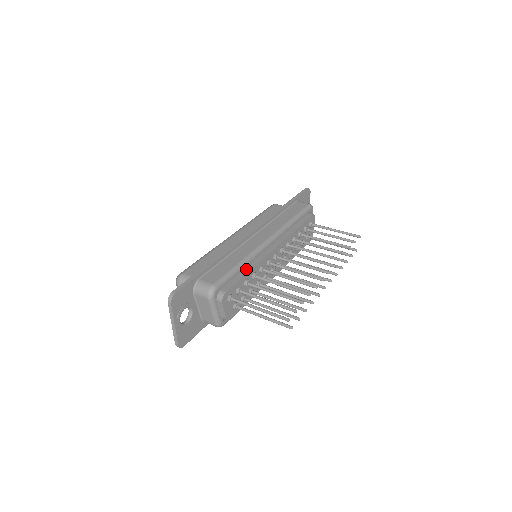
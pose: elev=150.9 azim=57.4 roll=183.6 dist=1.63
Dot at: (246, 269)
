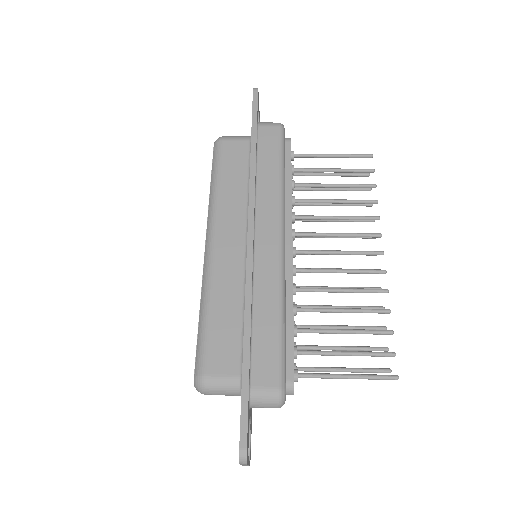
Dot at: (286, 314)
